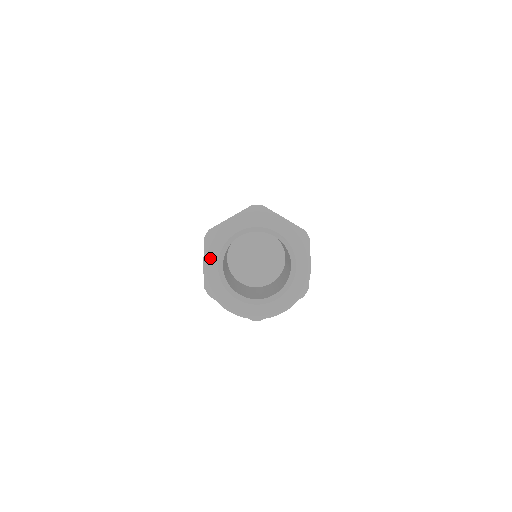
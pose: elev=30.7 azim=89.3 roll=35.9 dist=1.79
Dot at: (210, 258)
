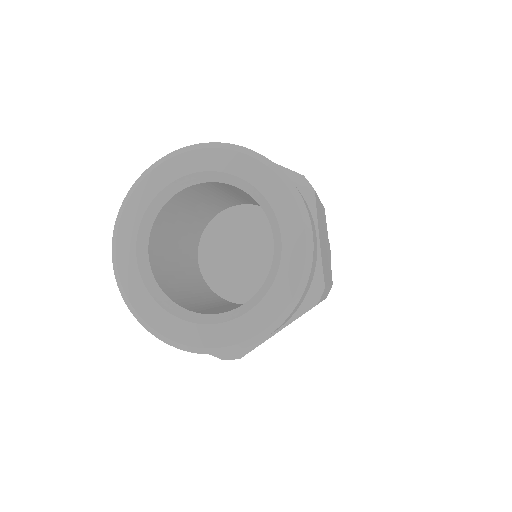
Dot at: (122, 242)
